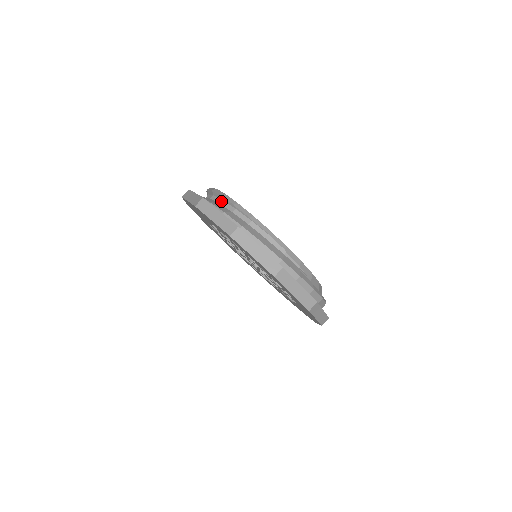
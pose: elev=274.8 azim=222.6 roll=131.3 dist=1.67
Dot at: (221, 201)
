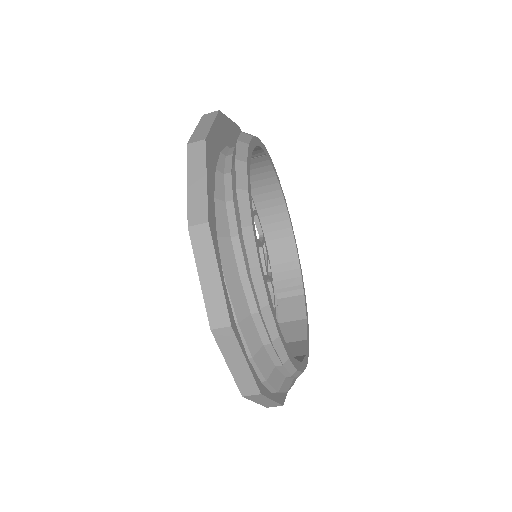
Dot at: (256, 314)
